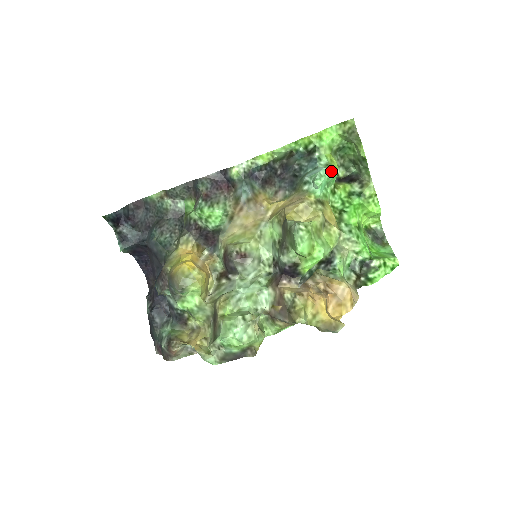
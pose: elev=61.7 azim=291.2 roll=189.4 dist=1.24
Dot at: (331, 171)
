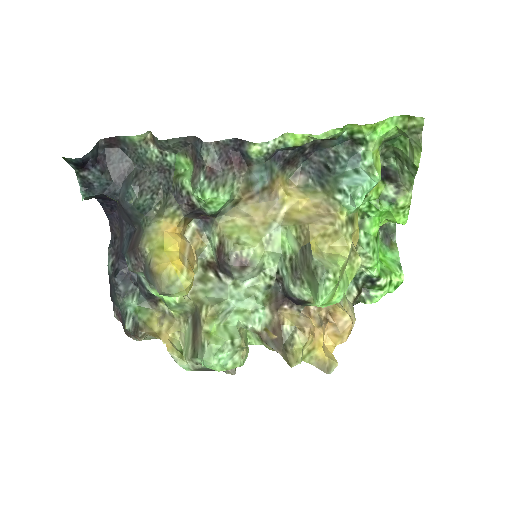
Dot at: (375, 182)
